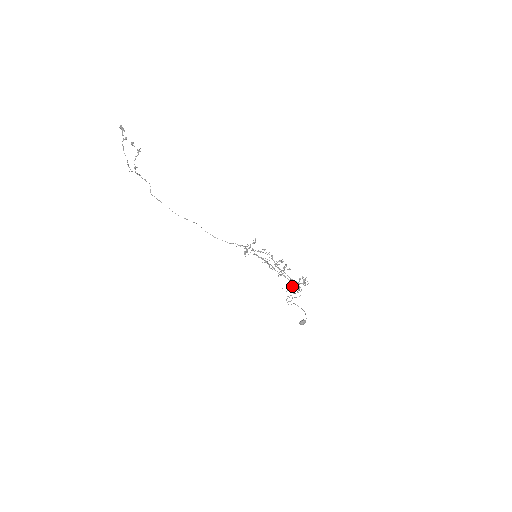
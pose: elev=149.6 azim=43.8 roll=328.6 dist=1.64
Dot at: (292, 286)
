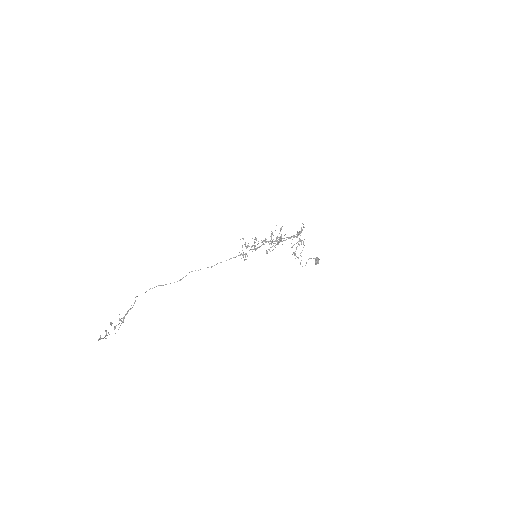
Dot at: (296, 249)
